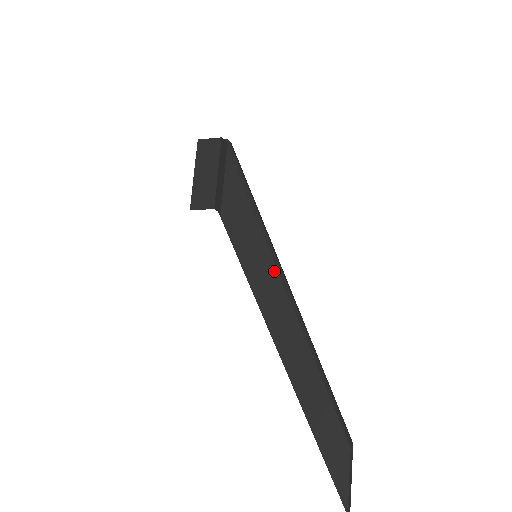
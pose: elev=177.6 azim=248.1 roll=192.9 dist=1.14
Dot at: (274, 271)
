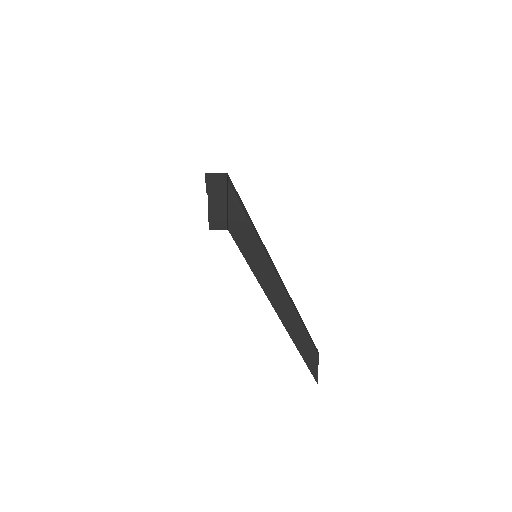
Dot at: (270, 266)
